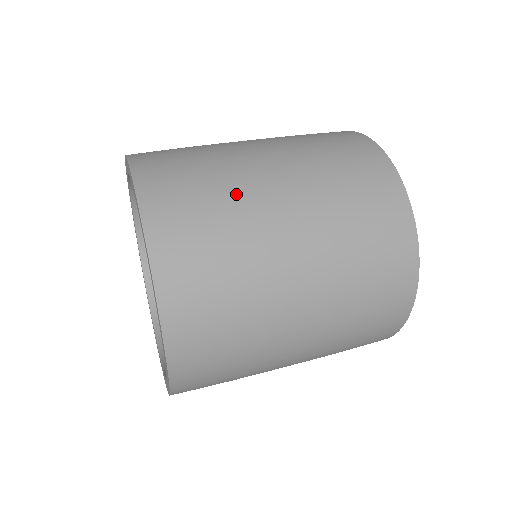
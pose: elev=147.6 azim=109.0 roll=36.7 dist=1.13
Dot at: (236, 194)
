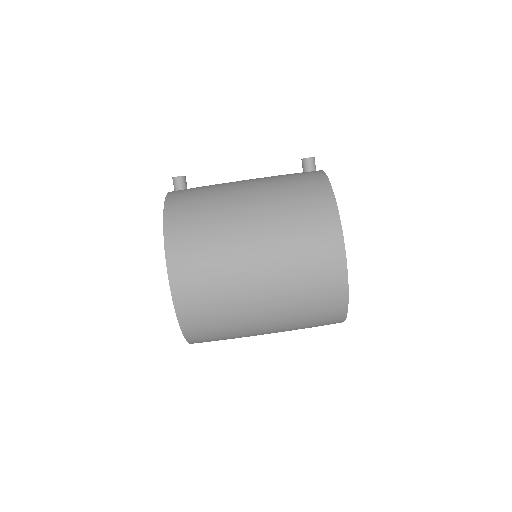
Dot at: occluded
